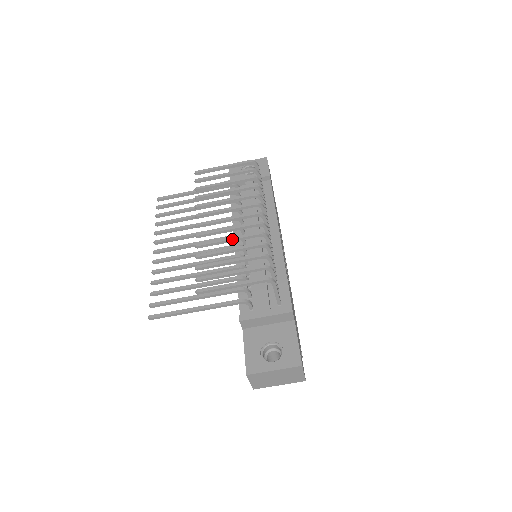
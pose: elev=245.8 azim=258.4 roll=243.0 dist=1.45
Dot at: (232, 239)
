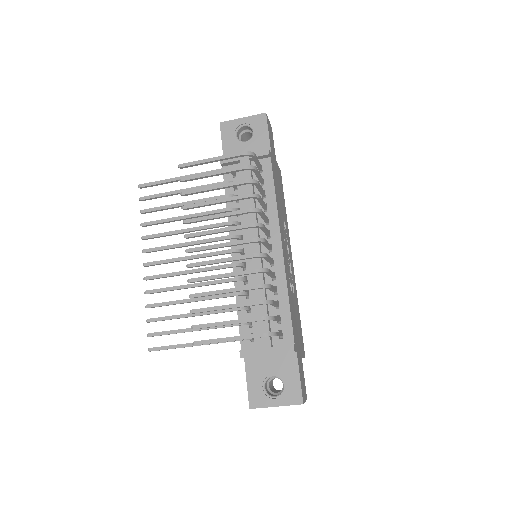
Dot at: (228, 276)
